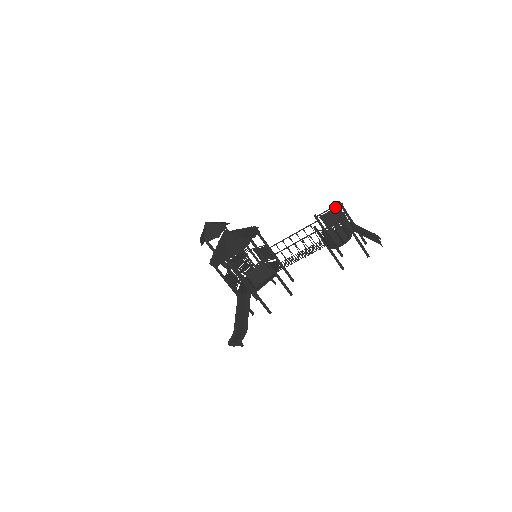
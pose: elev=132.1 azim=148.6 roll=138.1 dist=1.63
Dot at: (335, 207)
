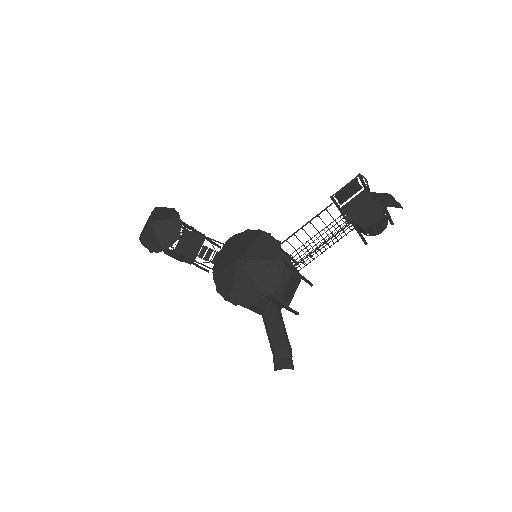
Dot at: (352, 181)
